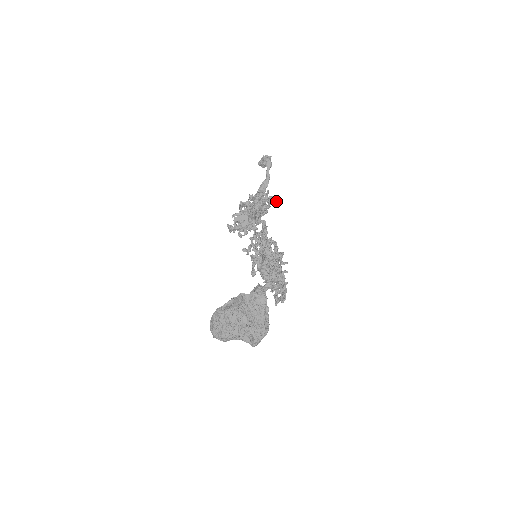
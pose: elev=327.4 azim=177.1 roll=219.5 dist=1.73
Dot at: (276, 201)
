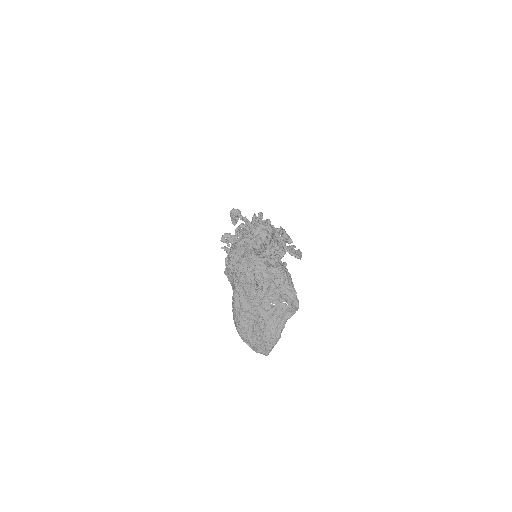
Dot at: occluded
